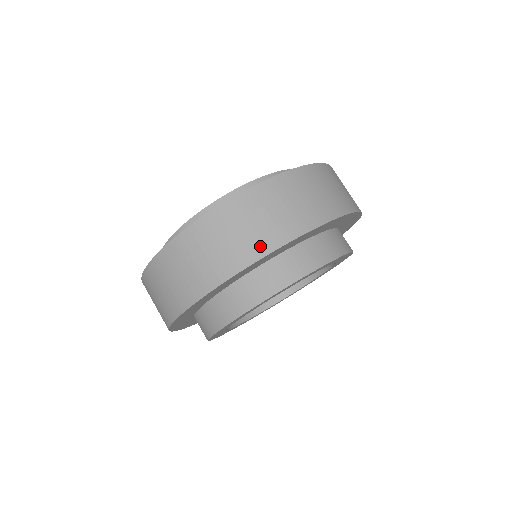
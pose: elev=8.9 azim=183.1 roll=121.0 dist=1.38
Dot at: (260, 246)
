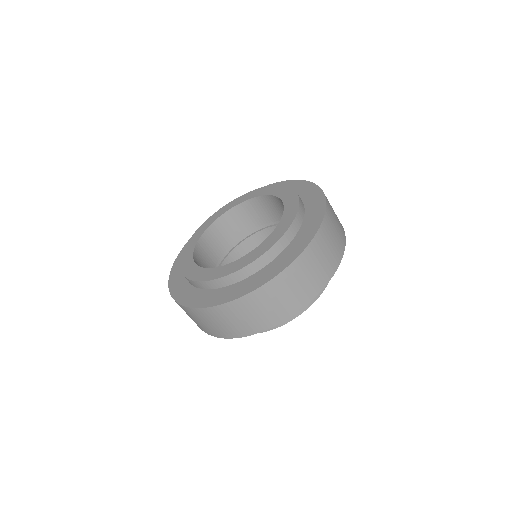
Dot at: (331, 269)
